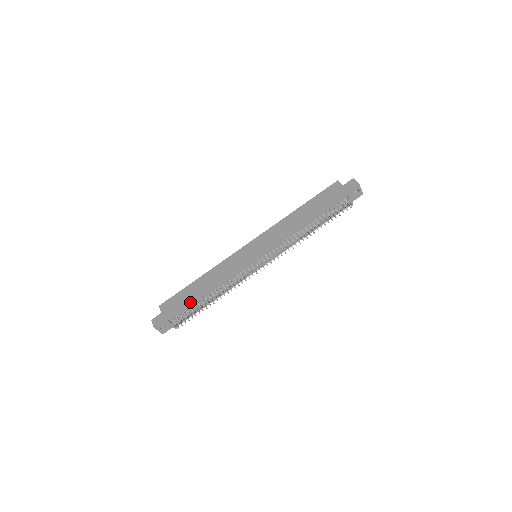
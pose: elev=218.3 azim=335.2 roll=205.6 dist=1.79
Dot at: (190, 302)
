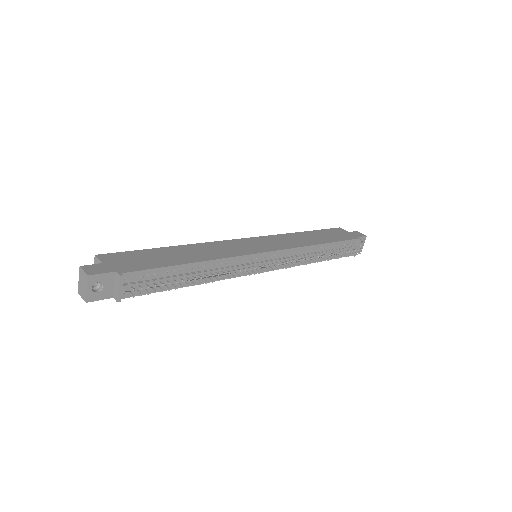
Dot at: (166, 264)
